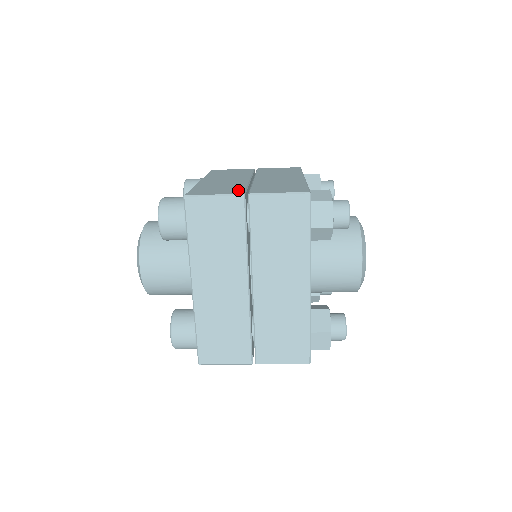
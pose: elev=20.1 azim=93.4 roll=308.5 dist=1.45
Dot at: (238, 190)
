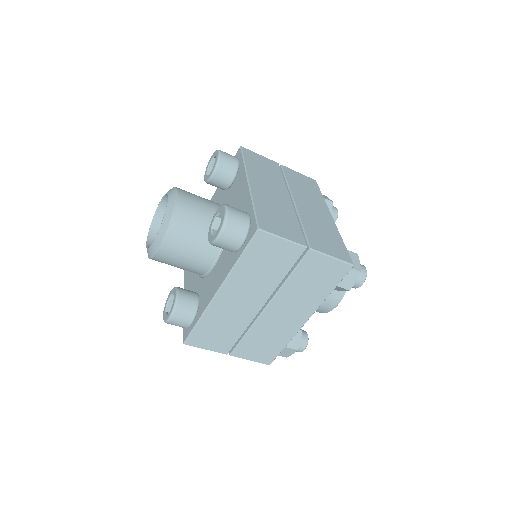
Dot at: occluded
